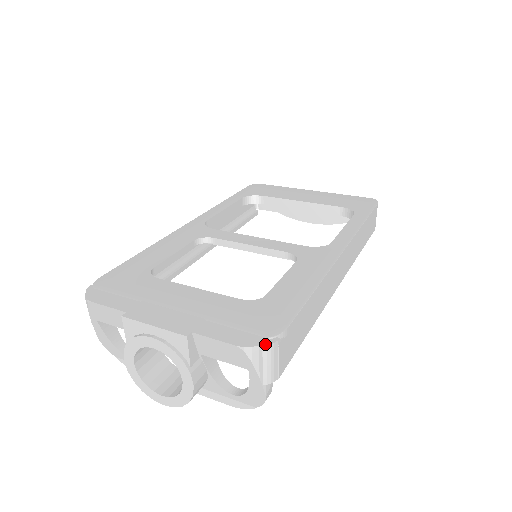
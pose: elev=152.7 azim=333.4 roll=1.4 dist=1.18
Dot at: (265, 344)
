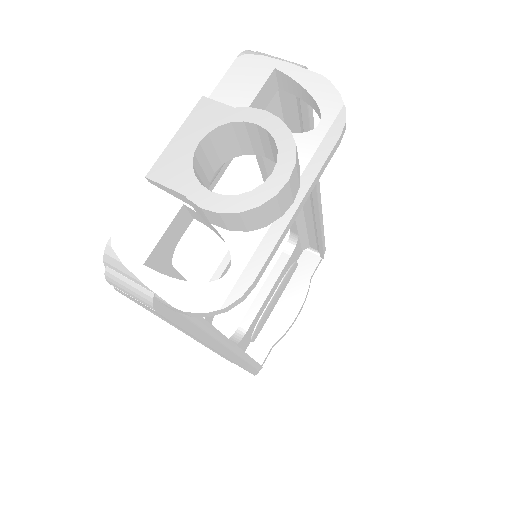
Dot at: occluded
